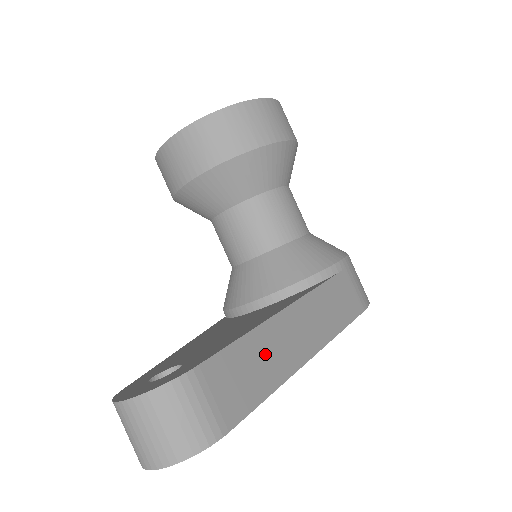
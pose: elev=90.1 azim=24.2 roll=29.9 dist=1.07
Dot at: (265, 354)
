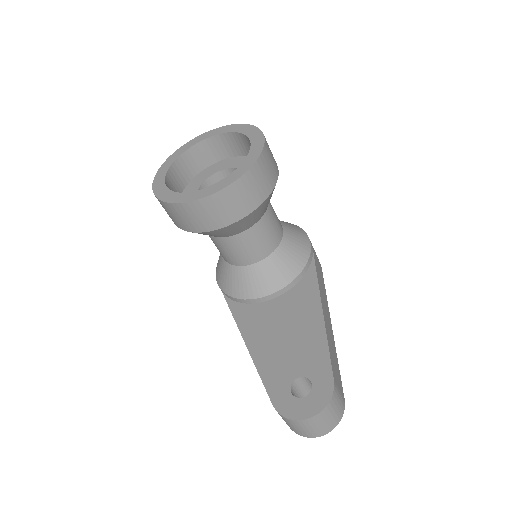
Dot at: (331, 345)
